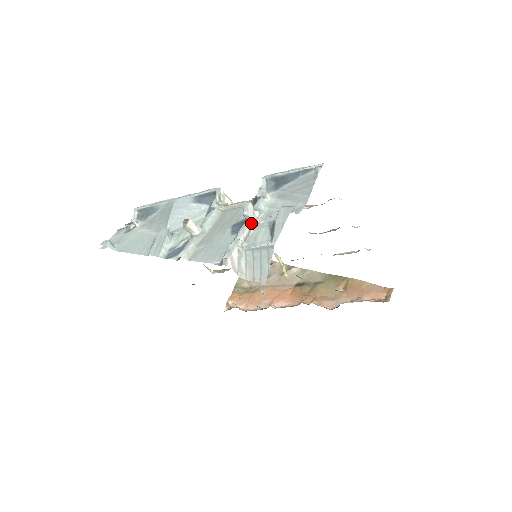
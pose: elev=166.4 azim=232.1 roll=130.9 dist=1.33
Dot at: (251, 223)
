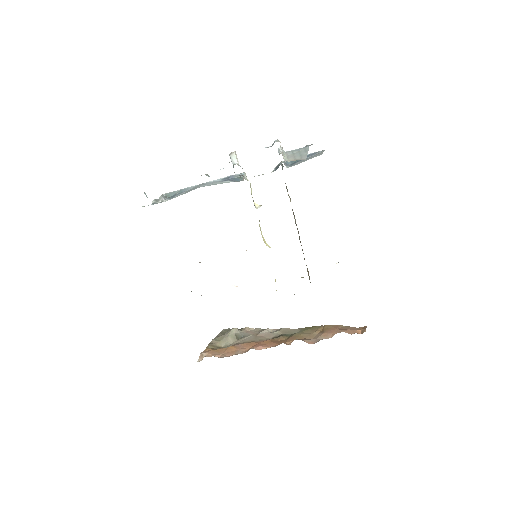
Dot at: occluded
